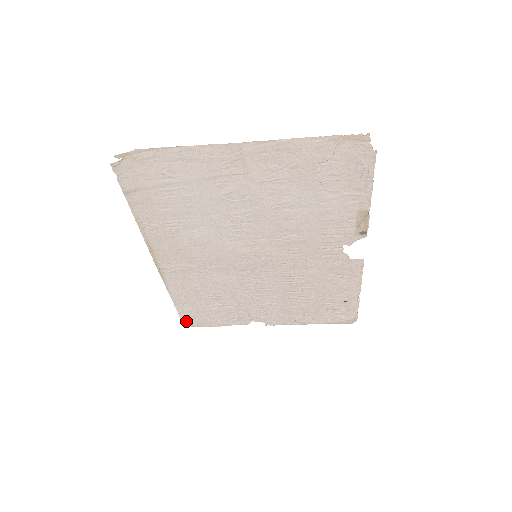
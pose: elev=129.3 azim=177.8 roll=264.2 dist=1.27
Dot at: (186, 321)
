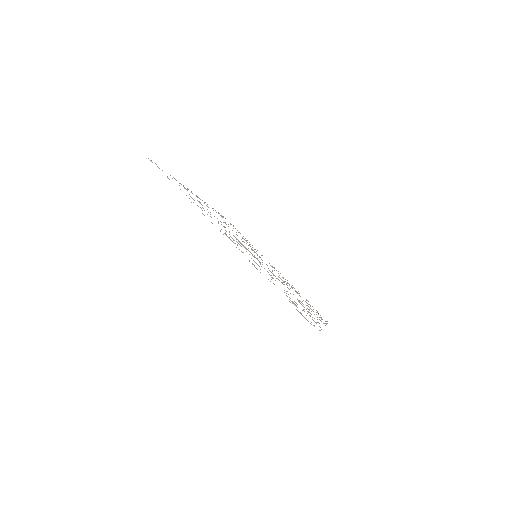
Dot at: (223, 216)
